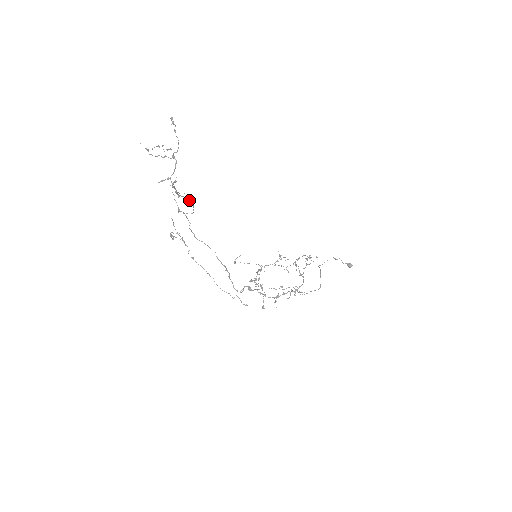
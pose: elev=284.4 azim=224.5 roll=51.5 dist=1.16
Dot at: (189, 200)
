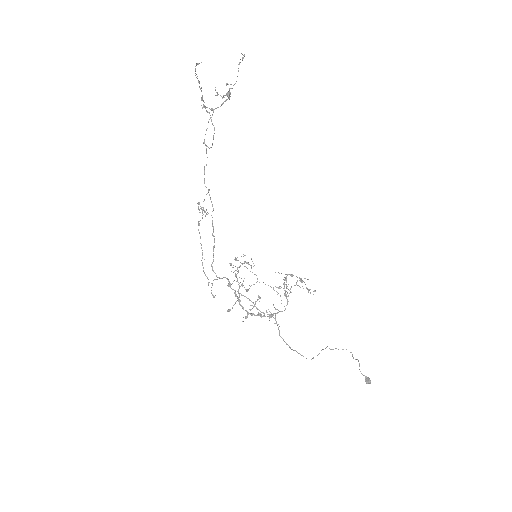
Dot at: occluded
